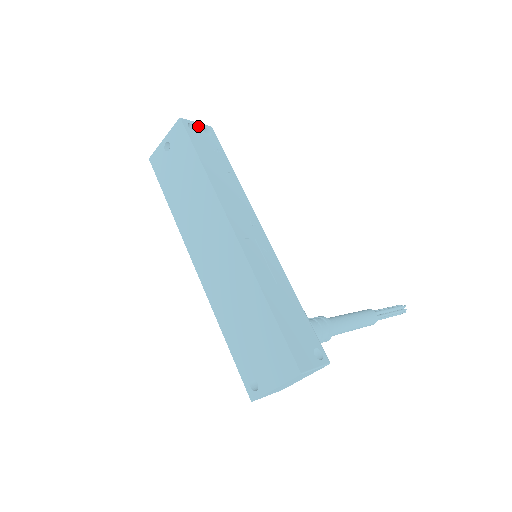
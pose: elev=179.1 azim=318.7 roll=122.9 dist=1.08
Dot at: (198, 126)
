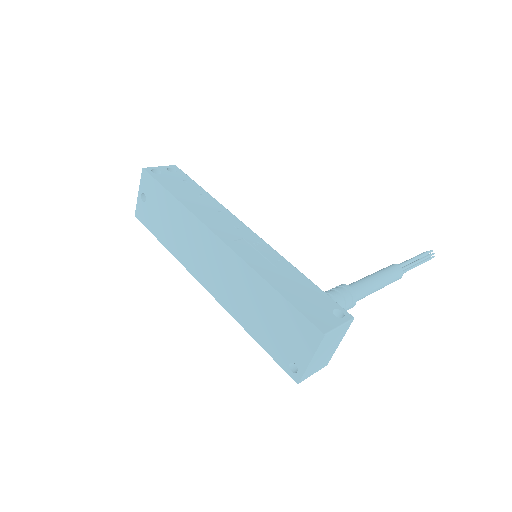
Dot at: (162, 169)
